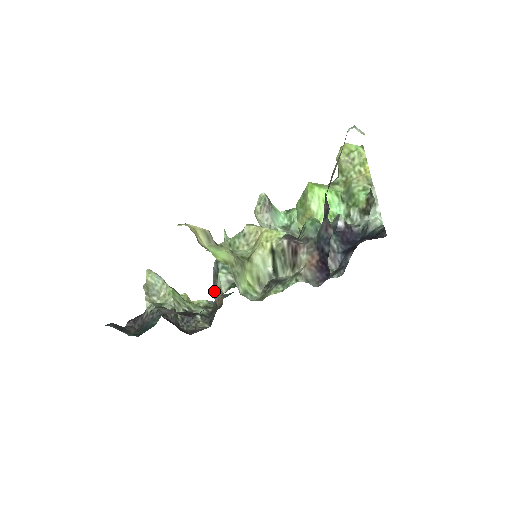
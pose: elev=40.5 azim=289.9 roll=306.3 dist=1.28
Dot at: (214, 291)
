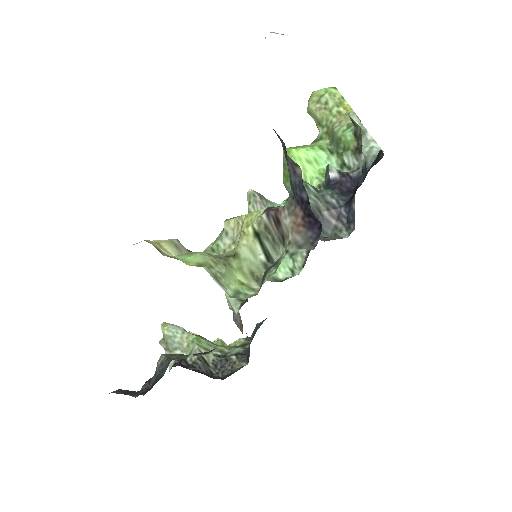
Dot at: (235, 319)
